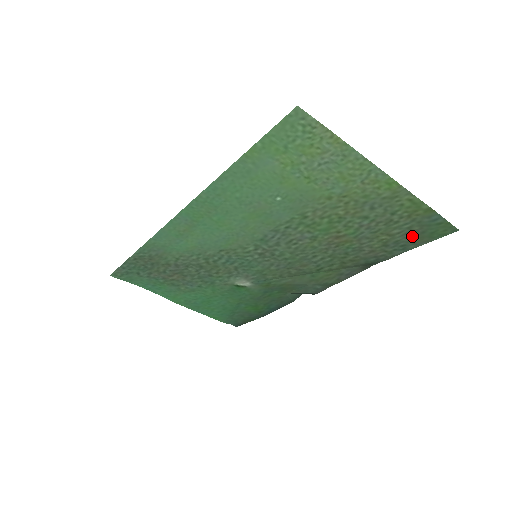
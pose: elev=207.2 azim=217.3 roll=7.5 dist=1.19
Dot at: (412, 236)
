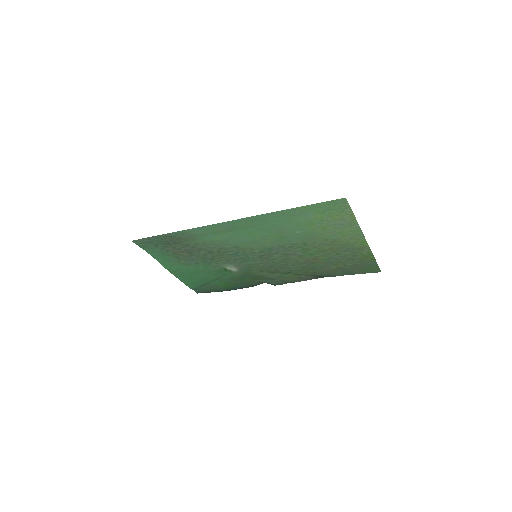
Dot at: (355, 269)
